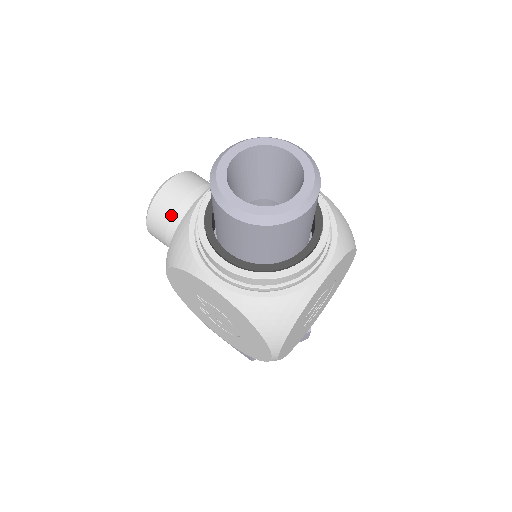
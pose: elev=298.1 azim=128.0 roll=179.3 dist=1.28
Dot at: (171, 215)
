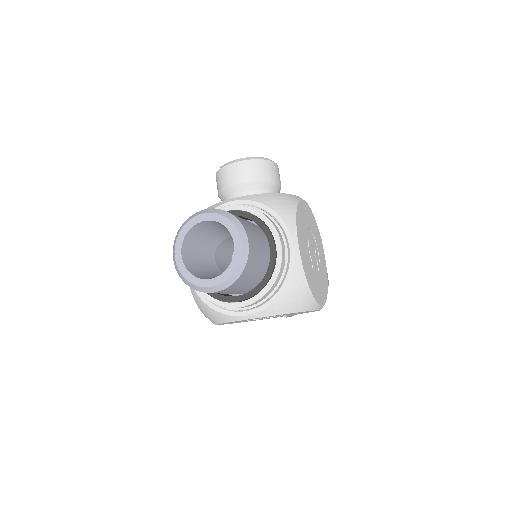
Dot at: (221, 189)
